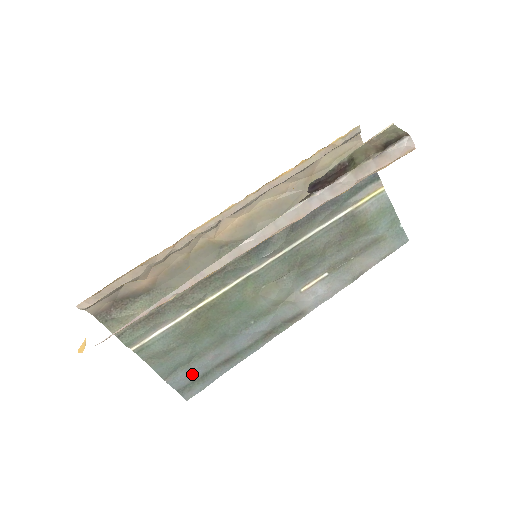
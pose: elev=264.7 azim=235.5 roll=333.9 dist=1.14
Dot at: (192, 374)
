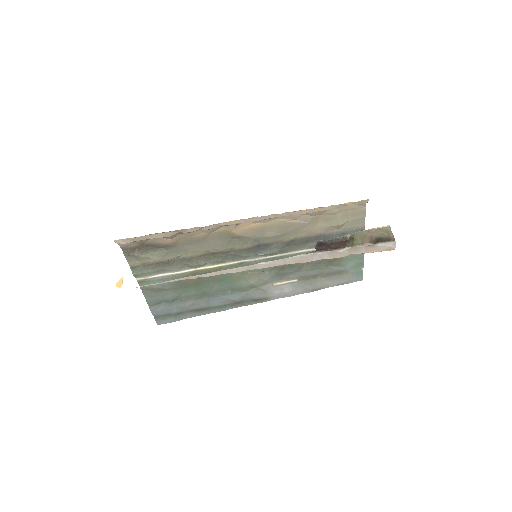
Dot at: (170, 310)
